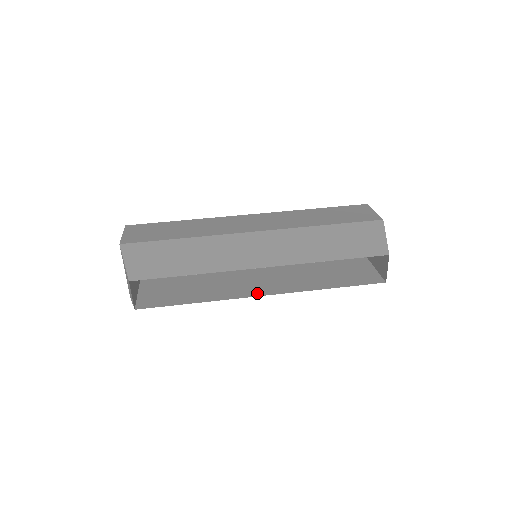
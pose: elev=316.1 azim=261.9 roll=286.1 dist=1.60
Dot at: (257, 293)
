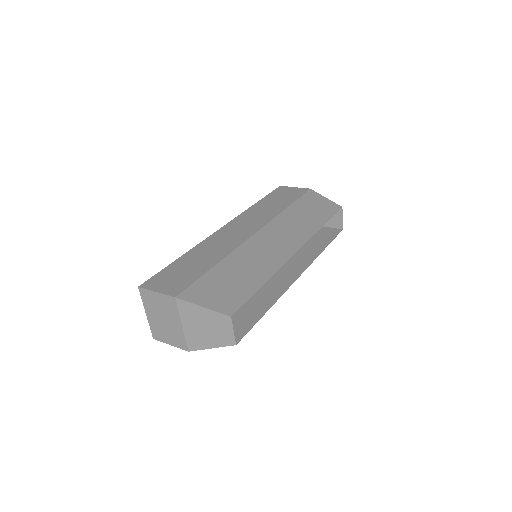
Dot at: (292, 278)
